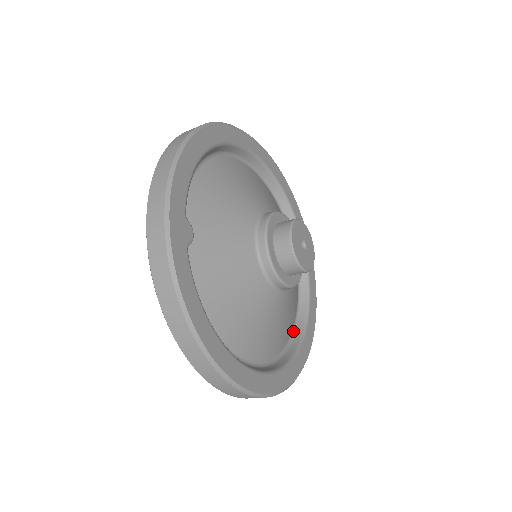
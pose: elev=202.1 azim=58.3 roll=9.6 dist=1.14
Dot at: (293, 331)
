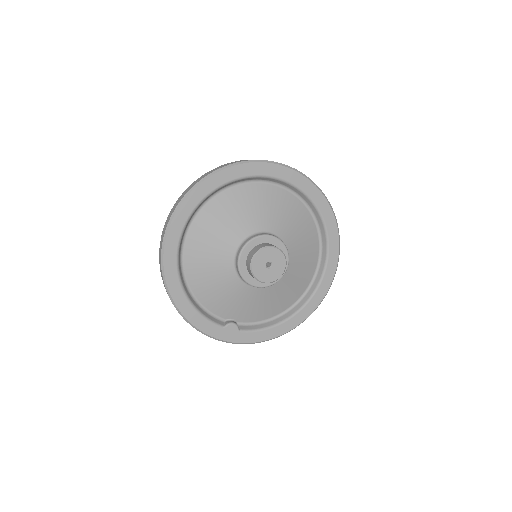
Dot at: (315, 219)
